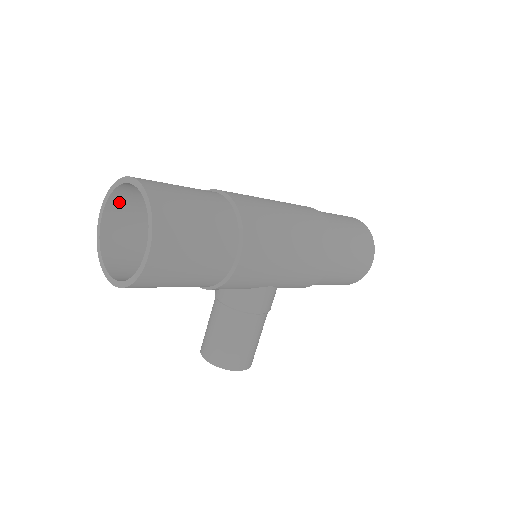
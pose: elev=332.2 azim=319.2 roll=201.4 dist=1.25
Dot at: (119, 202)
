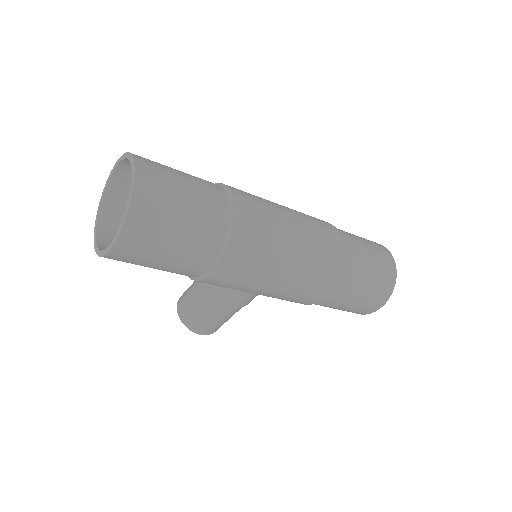
Dot at: occluded
